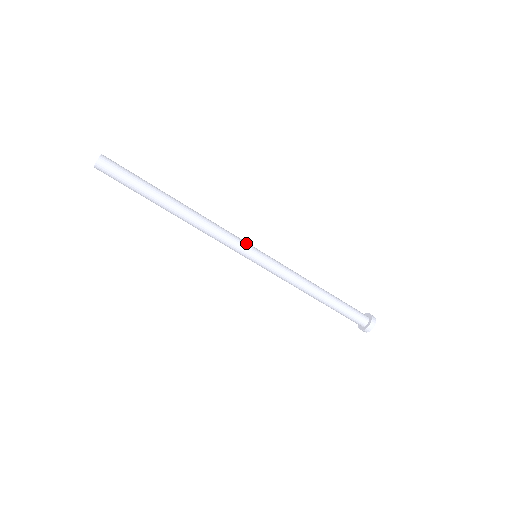
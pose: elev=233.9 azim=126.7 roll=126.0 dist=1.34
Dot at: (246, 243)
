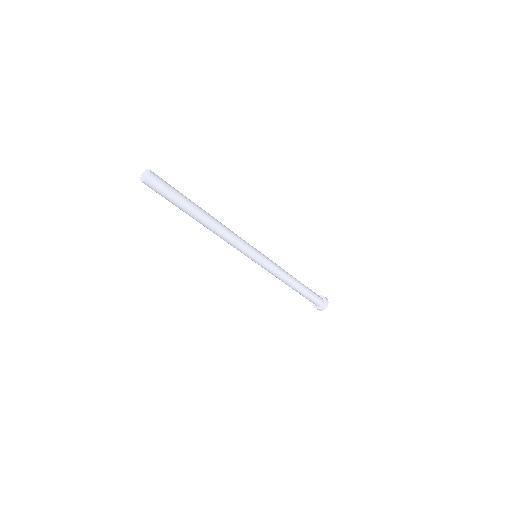
Dot at: occluded
